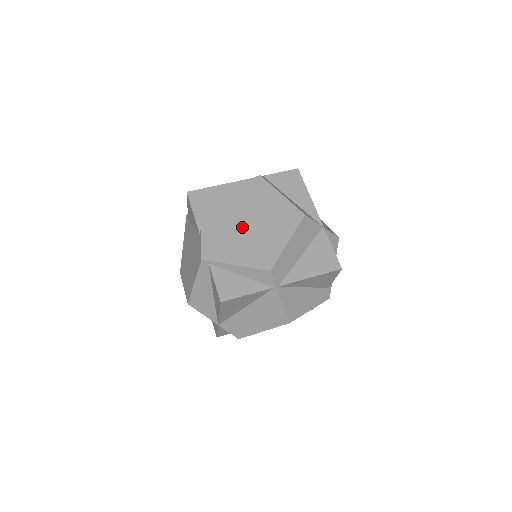
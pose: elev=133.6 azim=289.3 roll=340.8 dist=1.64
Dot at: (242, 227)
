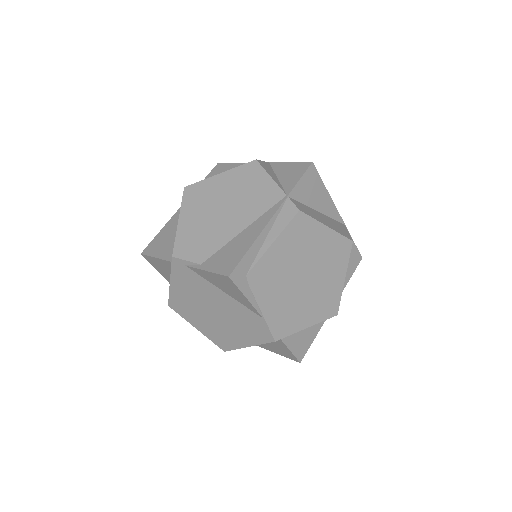
Dot at: (301, 286)
